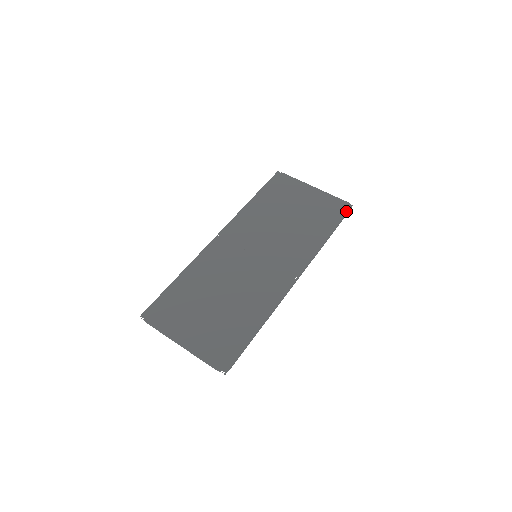
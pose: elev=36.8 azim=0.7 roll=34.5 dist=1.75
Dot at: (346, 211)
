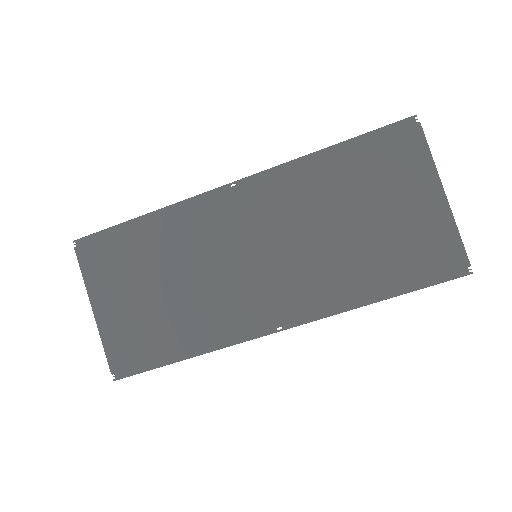
Dot at: (449, 276)
